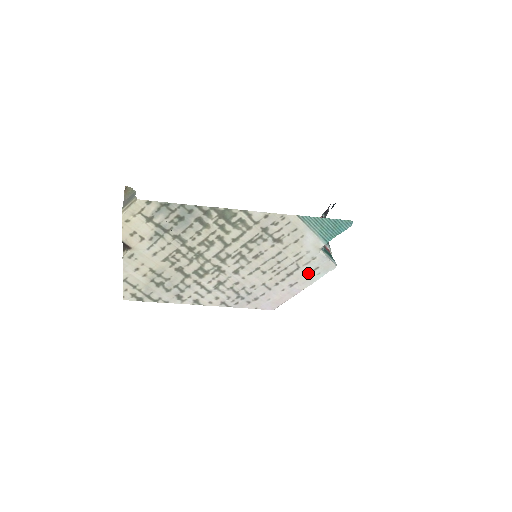
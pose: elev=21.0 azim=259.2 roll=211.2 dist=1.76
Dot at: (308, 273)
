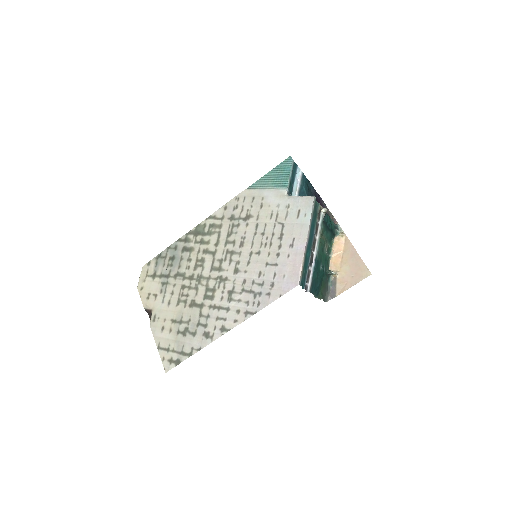
Dot at: (296, 223)
